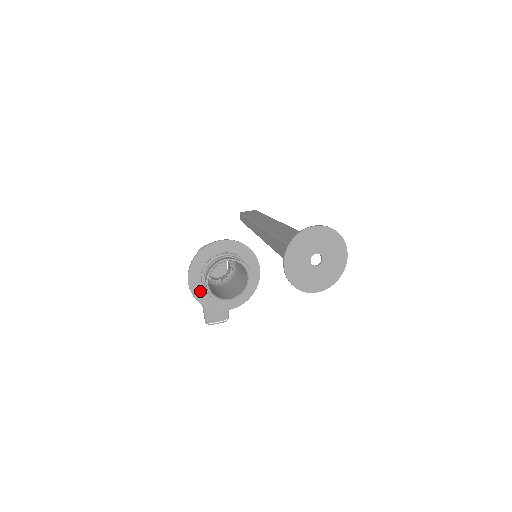
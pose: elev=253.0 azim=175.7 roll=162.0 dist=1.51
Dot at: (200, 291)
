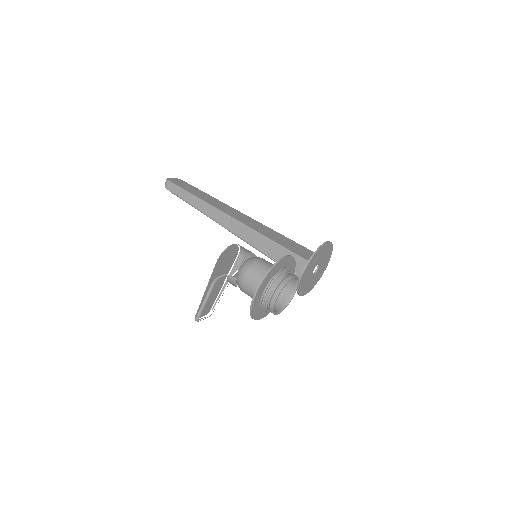
Dot at: (257, 304)
